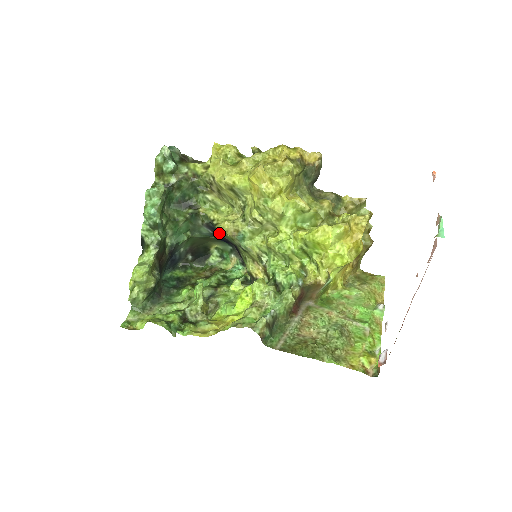
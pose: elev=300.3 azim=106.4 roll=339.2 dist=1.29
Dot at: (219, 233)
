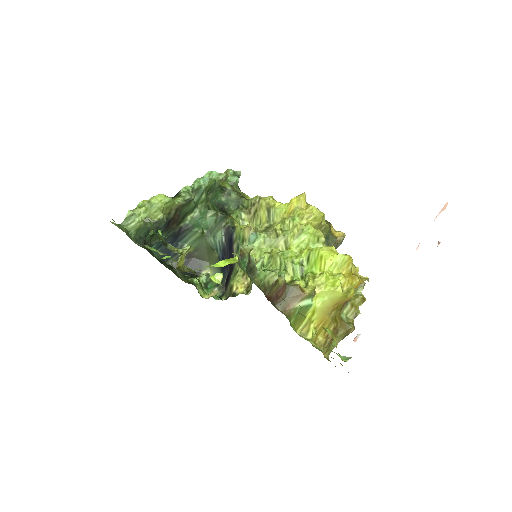
Dot at: (232, 240)
